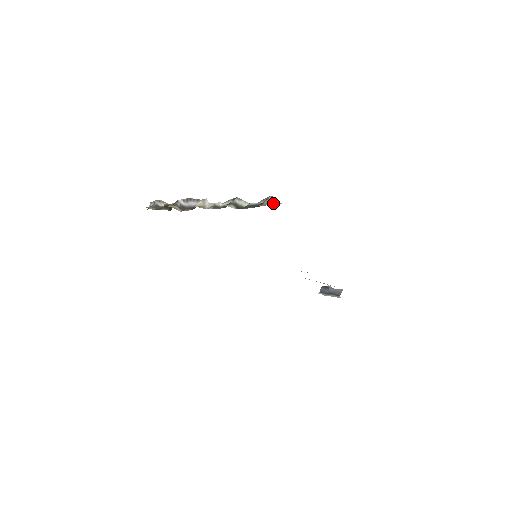
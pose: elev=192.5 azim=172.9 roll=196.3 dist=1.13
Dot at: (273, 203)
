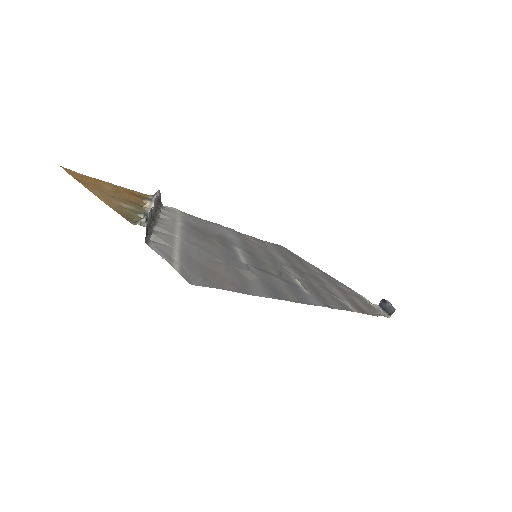
Dot at: (141, 224)
